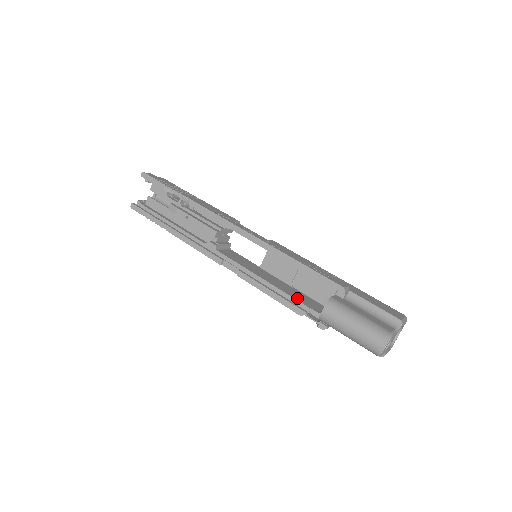
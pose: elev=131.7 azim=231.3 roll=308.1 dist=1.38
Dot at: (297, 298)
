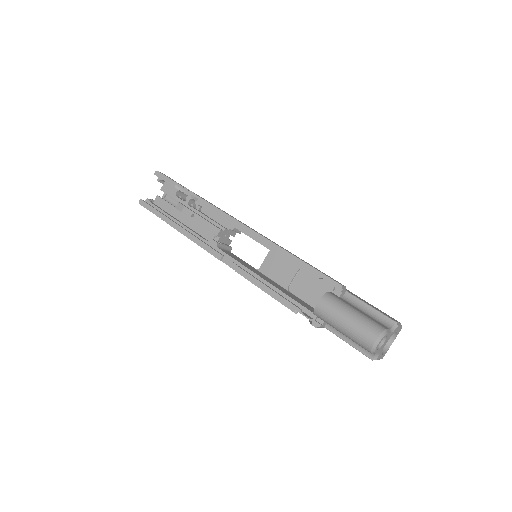
Dot at: (293, 298)
